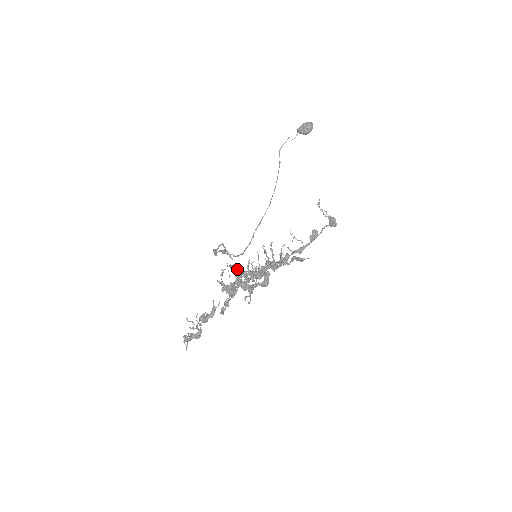
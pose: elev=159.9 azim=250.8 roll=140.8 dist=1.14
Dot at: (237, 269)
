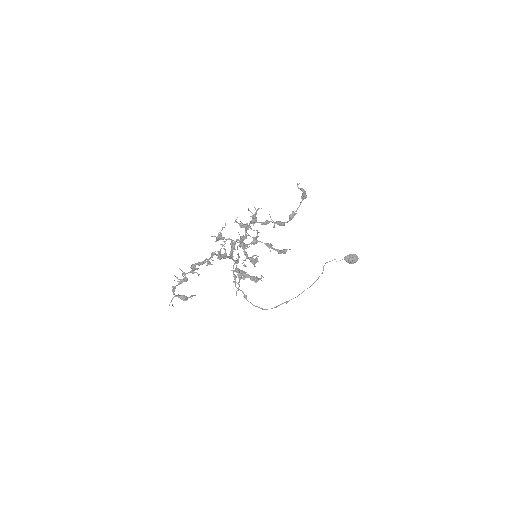
Dot at: (235, 249)
